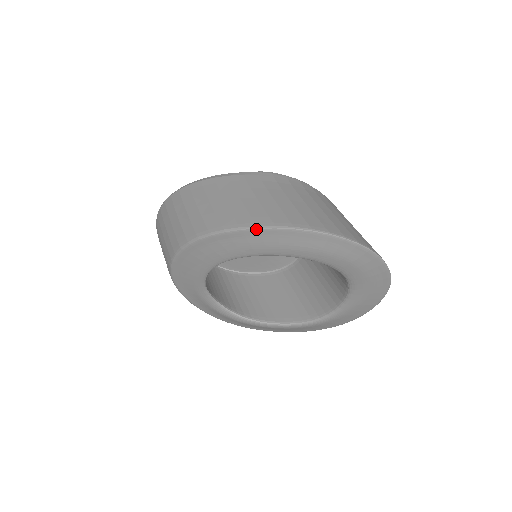
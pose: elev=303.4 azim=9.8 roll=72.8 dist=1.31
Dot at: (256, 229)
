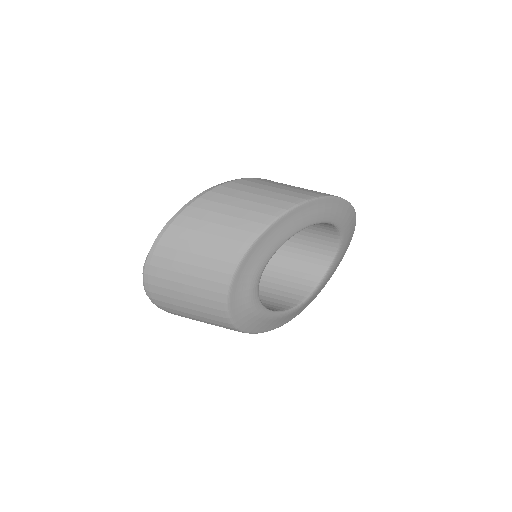
Dot at: (339, 198)
